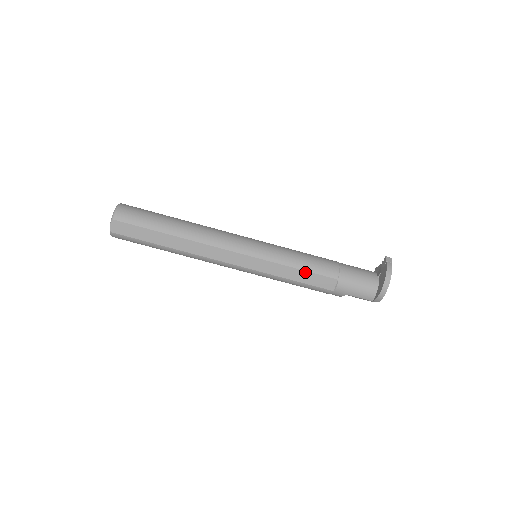
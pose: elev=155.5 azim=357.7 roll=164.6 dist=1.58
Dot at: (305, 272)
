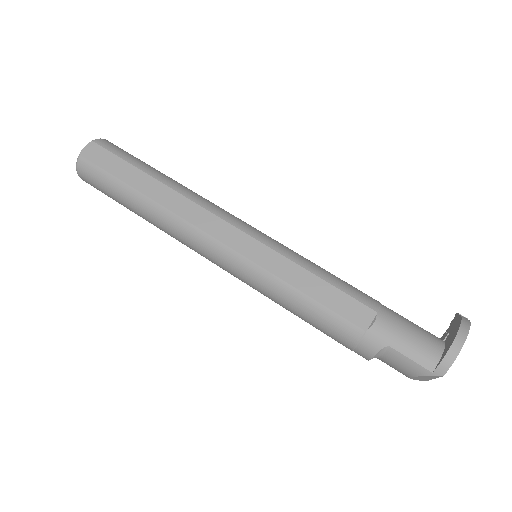
Dot at: (326, 284)
